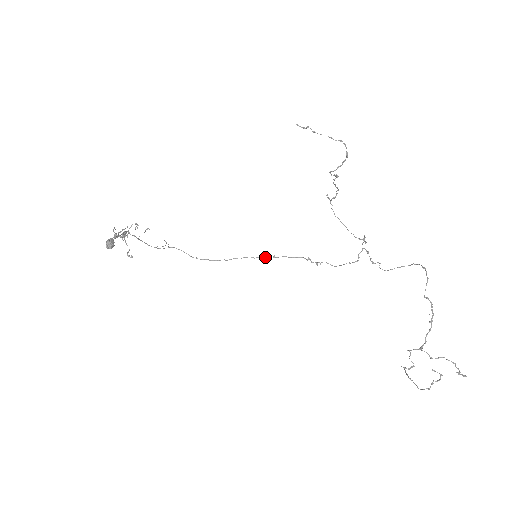
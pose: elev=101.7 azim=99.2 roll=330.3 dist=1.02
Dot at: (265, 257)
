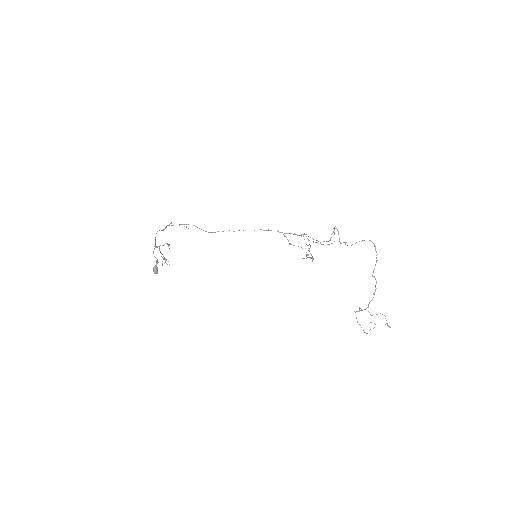
Dot at: occluded
